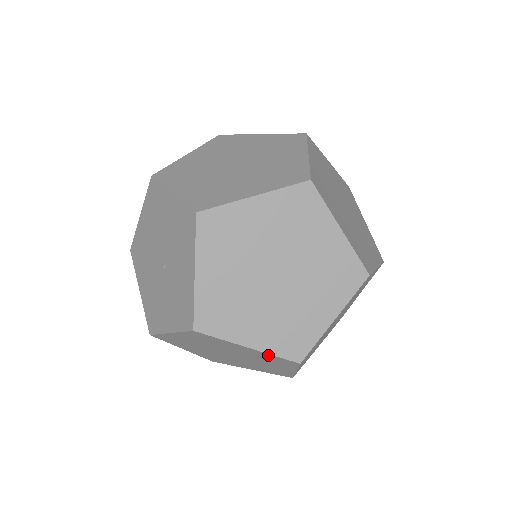
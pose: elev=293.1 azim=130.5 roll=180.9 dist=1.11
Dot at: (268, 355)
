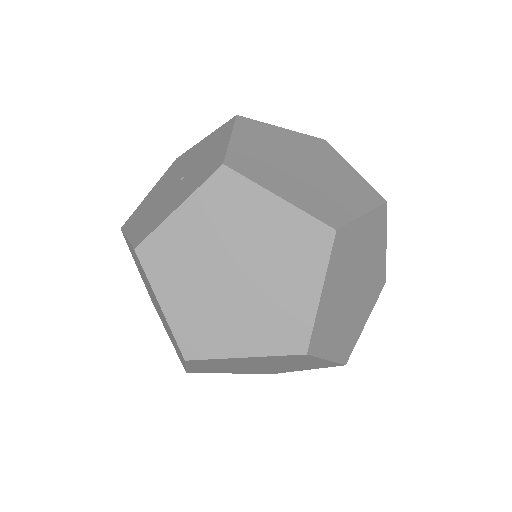
Dot at: (299, 219)
